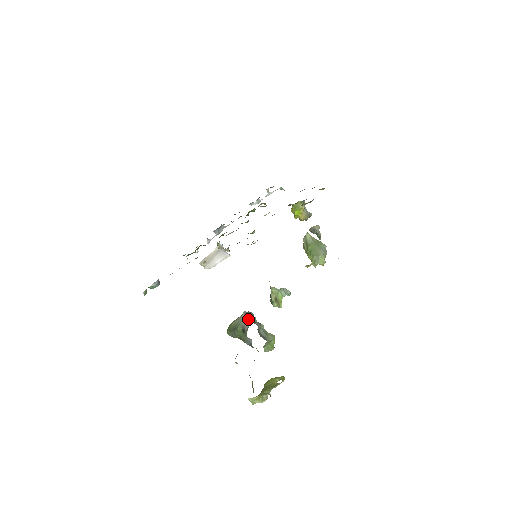
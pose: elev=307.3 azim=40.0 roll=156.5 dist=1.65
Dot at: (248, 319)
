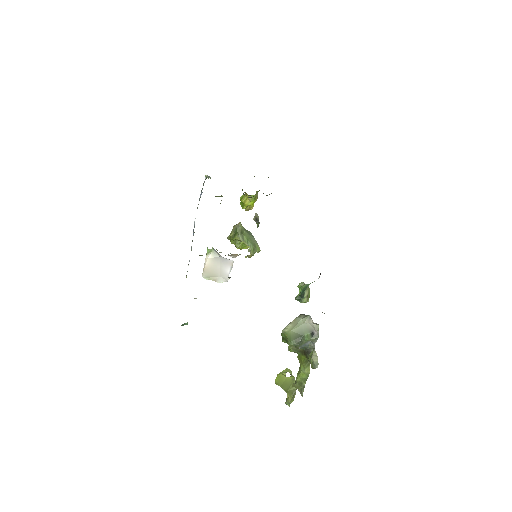
Dot at: (313, 322)
